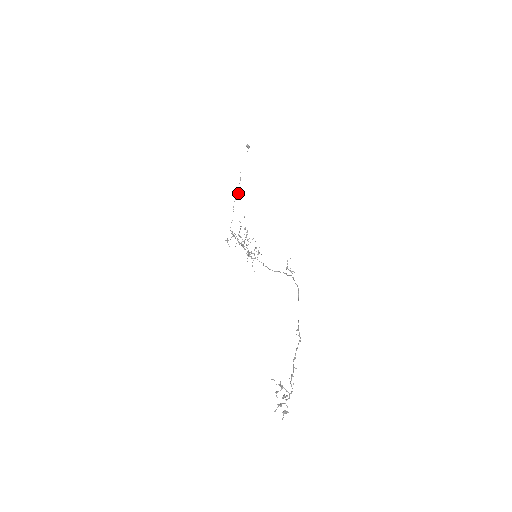
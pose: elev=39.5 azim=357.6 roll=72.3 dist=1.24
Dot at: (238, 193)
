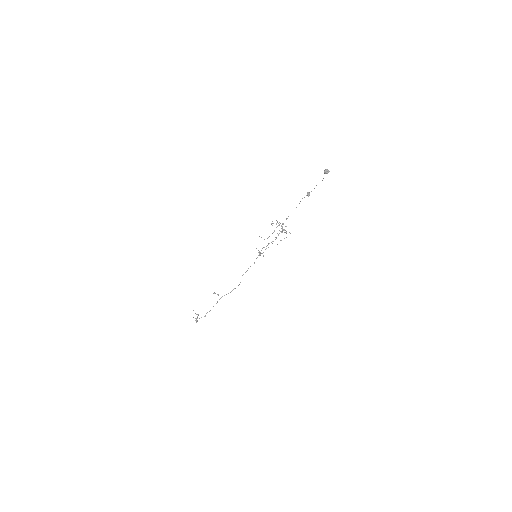
Dot at: (308, 195)
